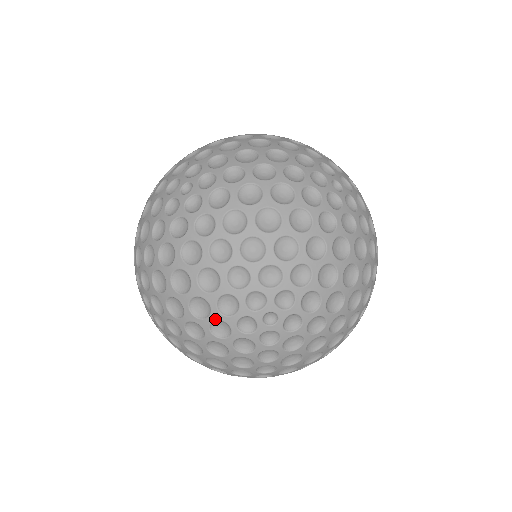
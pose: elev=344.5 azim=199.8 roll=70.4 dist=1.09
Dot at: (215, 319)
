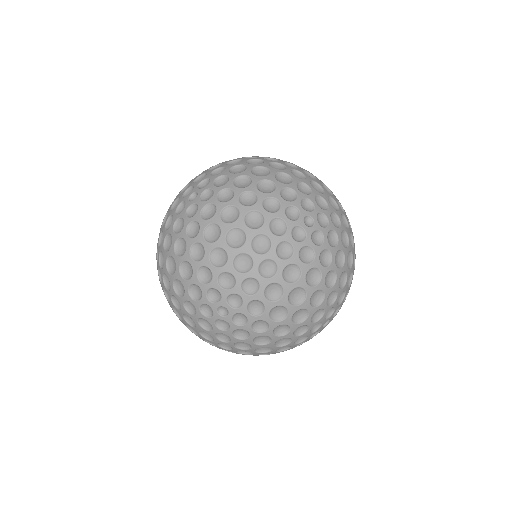
Dot at: (187, 299)
